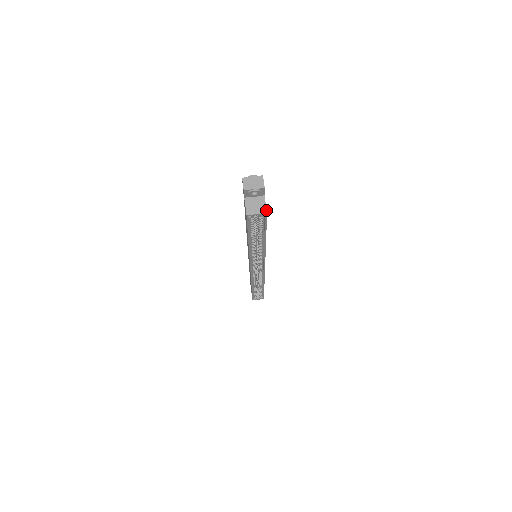
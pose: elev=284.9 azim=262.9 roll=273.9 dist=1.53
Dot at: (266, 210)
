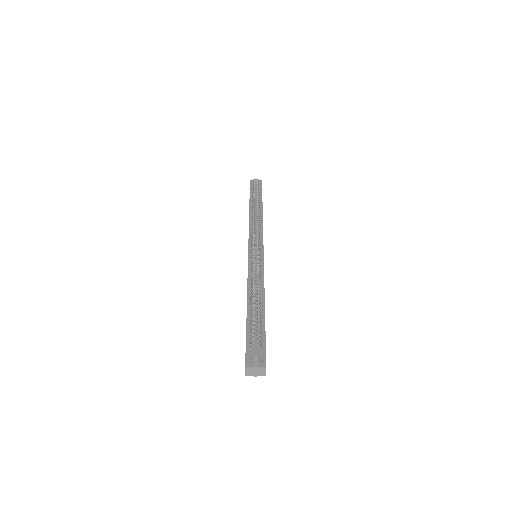
Dot at: occluded
